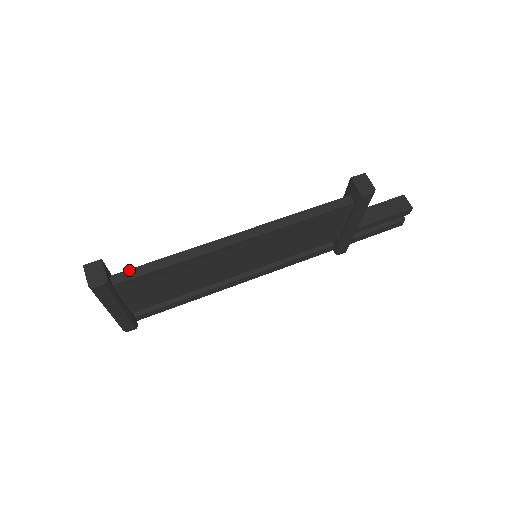
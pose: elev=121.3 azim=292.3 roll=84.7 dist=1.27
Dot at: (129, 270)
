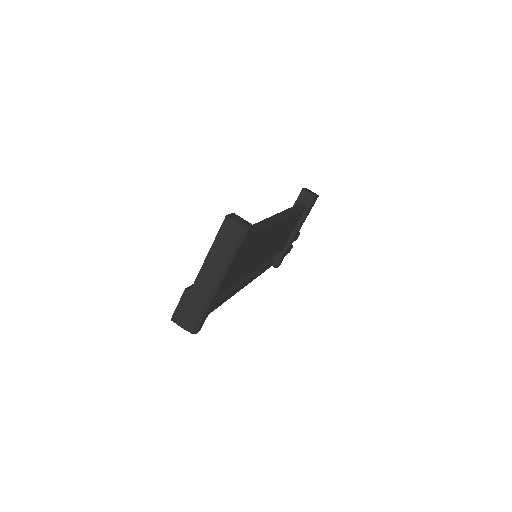
Dot at: occluded
